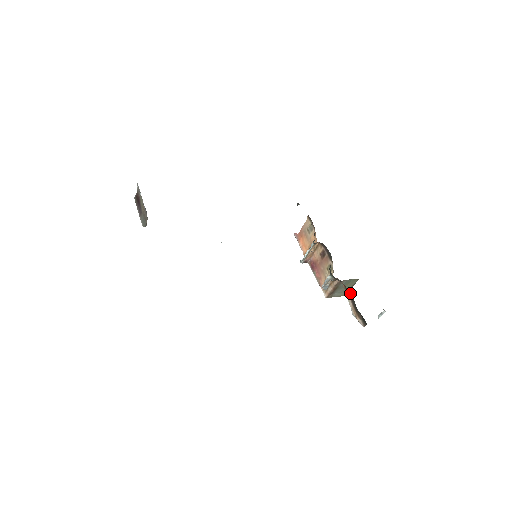
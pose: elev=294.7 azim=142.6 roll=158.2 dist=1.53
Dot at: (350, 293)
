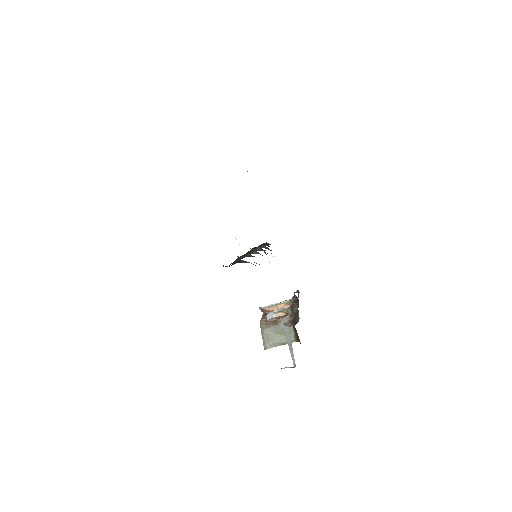
Dot at: (298, 315)
